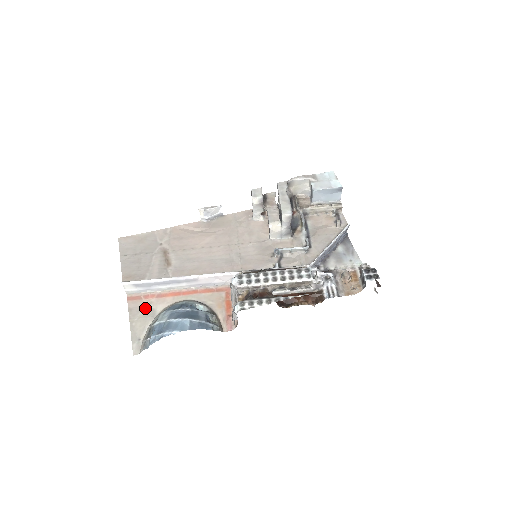
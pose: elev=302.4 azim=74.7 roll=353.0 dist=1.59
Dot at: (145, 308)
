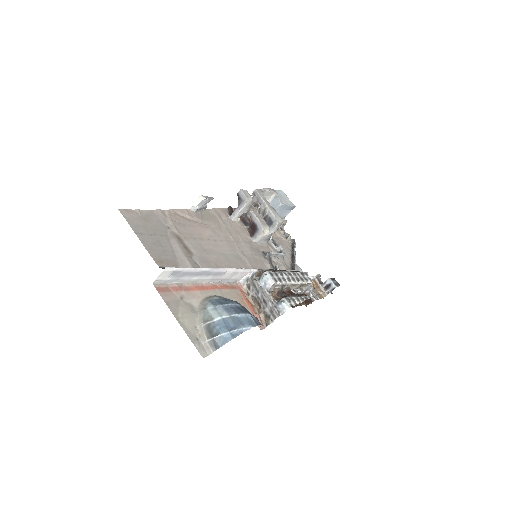
Dot at: (181, 302)
